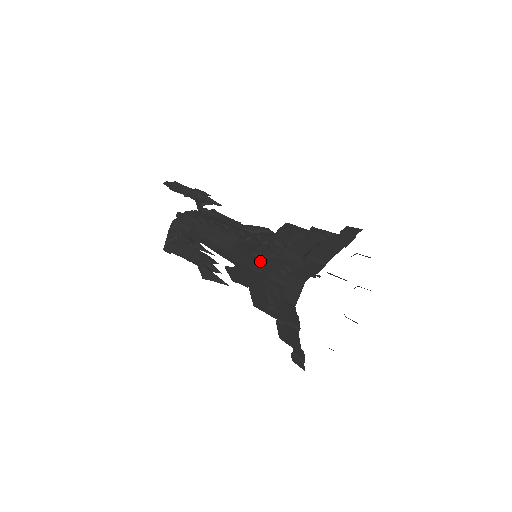
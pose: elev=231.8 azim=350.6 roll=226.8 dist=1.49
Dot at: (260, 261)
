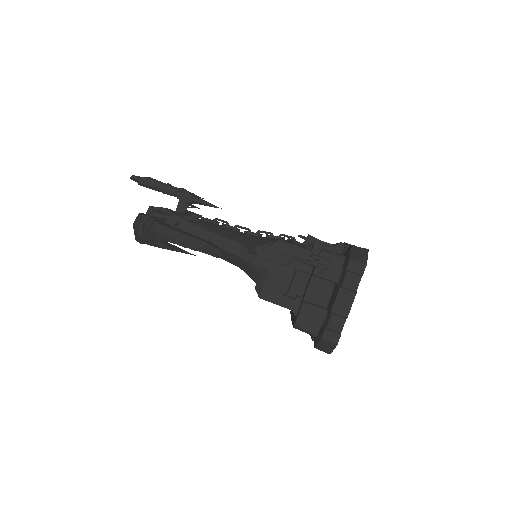
Dot at: occluded
